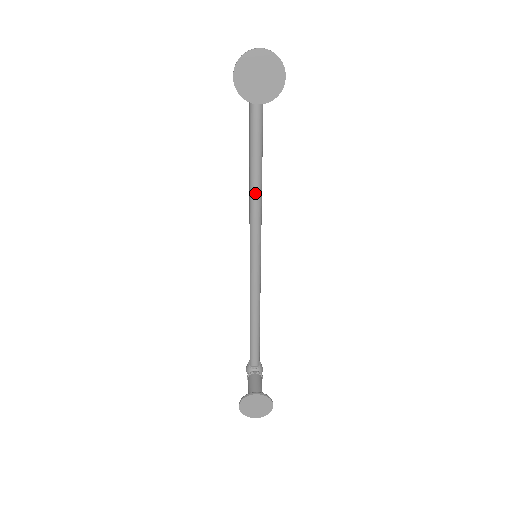
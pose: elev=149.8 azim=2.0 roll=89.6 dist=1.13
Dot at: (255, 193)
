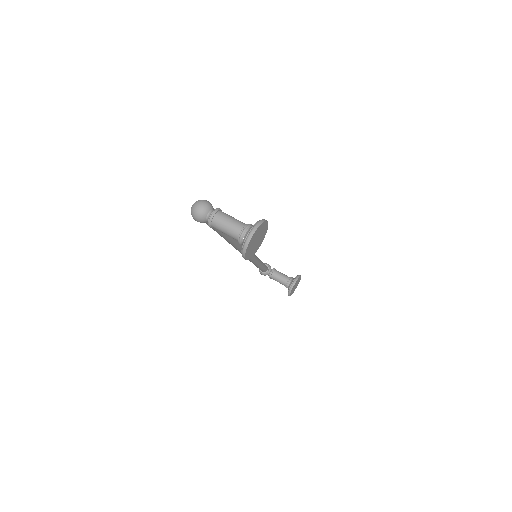
Dot at: (235, 241)
